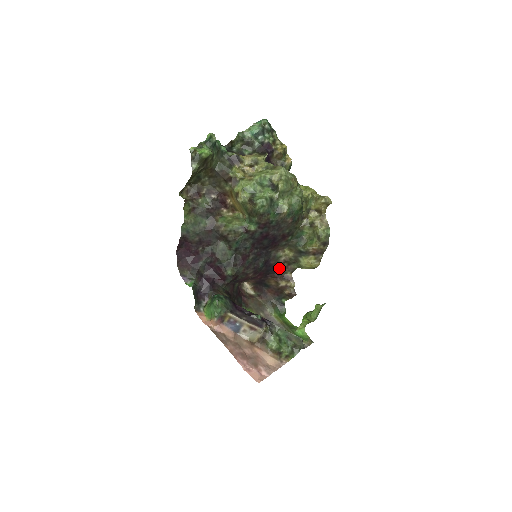
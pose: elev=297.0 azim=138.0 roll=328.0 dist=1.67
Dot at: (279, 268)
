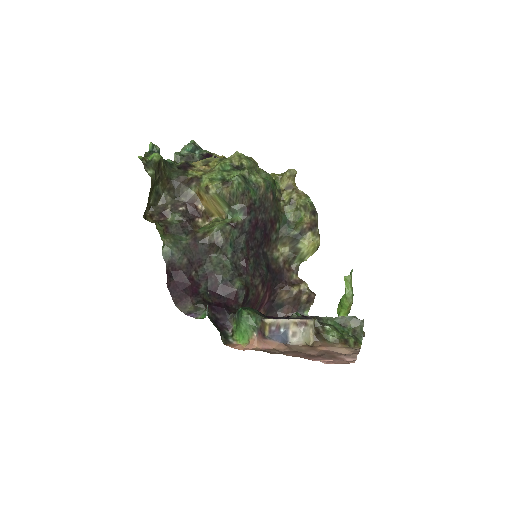
Dot at: (282, 273)
